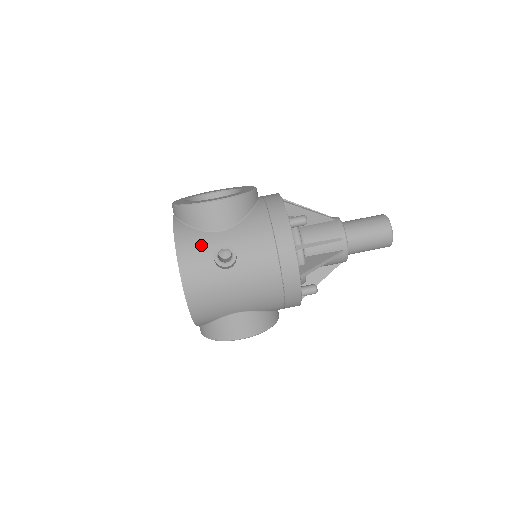
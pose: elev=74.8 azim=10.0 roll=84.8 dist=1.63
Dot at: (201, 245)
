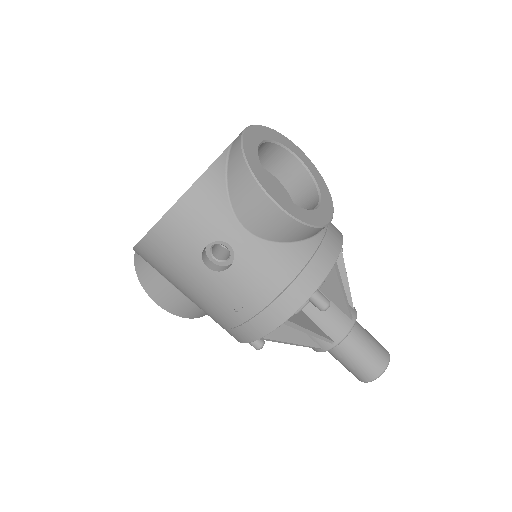
Dot at: (212, 219)
